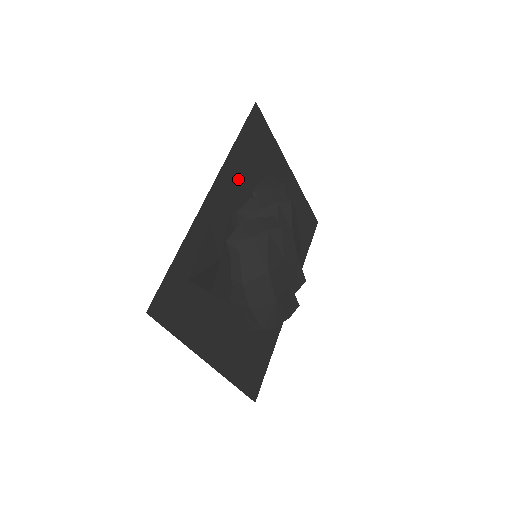
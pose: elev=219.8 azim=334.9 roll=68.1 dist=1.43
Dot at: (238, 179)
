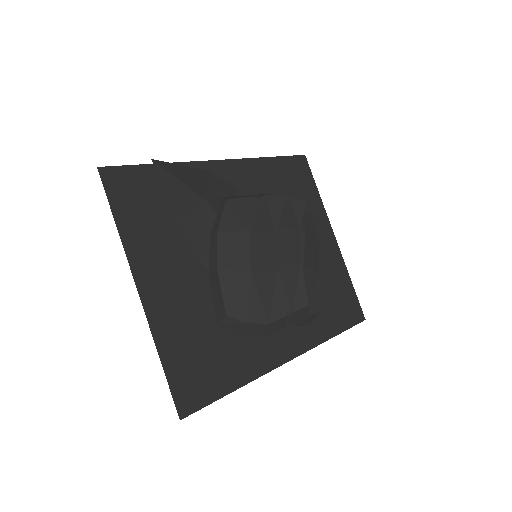
Dot at: (261, 182)
